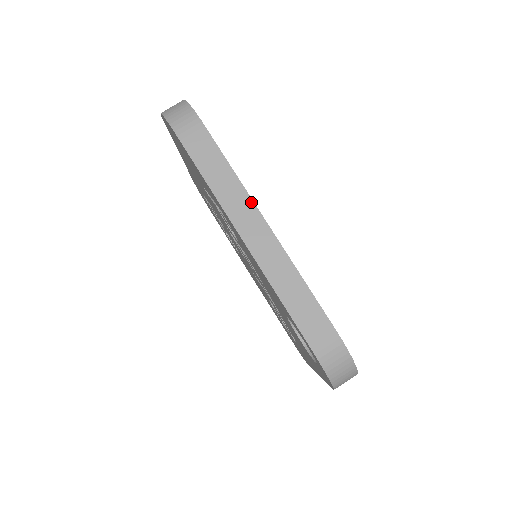
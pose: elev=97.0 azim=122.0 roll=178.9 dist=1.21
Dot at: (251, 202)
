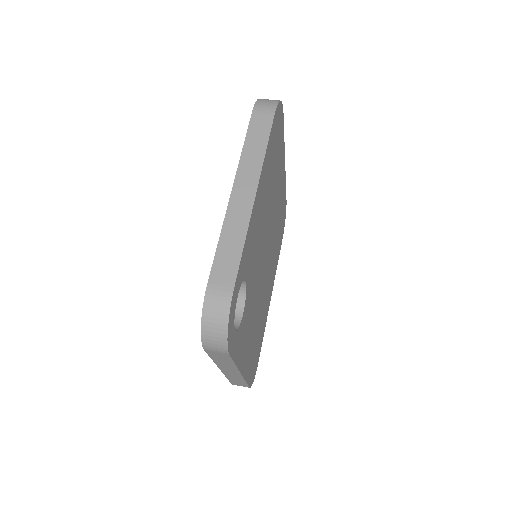
Dot at: (259, 175)
